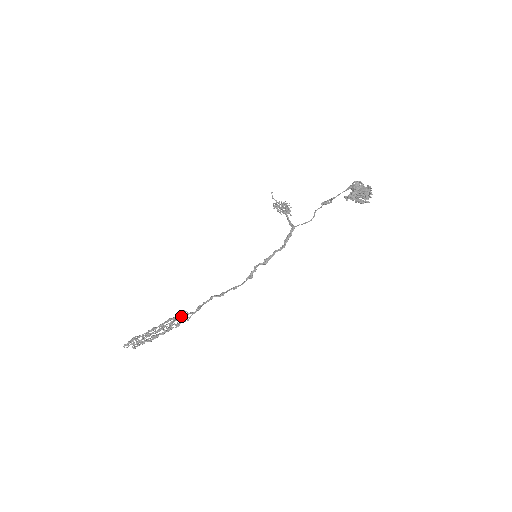
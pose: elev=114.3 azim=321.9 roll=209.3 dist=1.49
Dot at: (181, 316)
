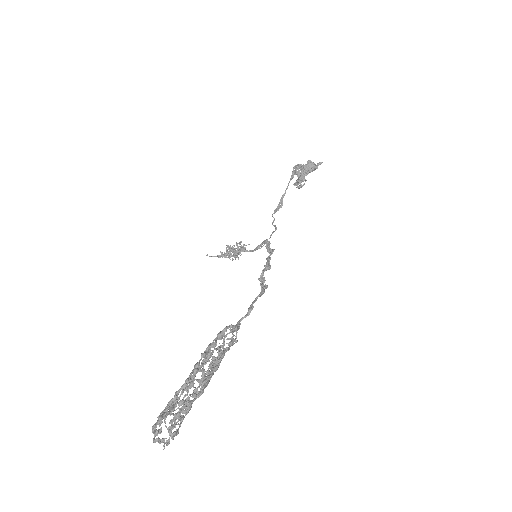
Dot at: (226, 327)
